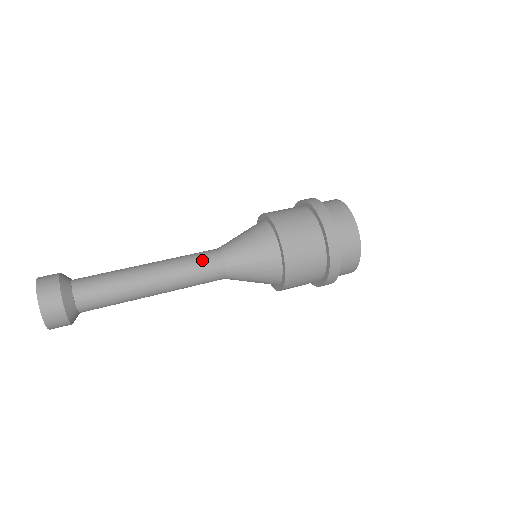
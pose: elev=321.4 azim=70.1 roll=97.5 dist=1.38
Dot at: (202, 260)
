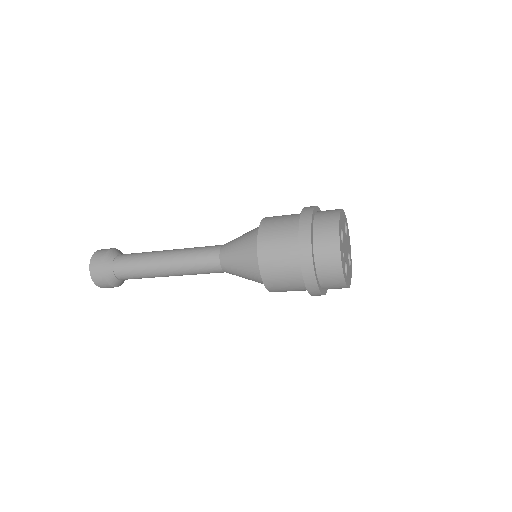
Dot at: (205, 248)
